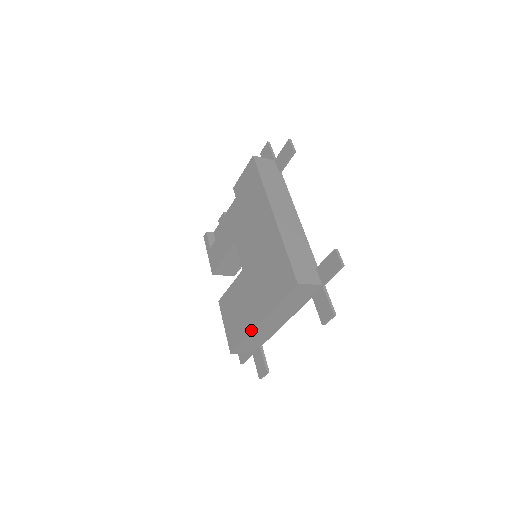
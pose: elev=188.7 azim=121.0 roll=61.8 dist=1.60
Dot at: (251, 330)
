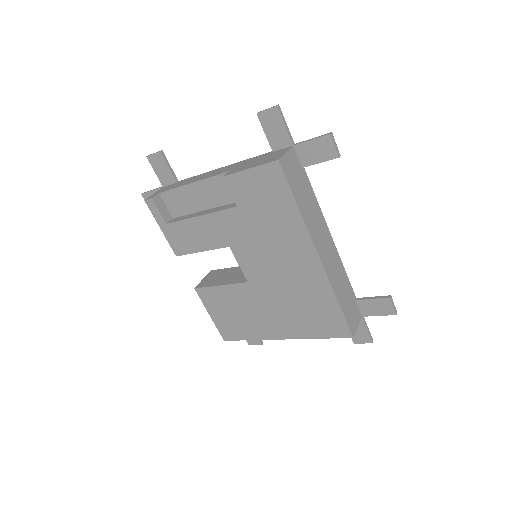
Dot at: (265, 339)
